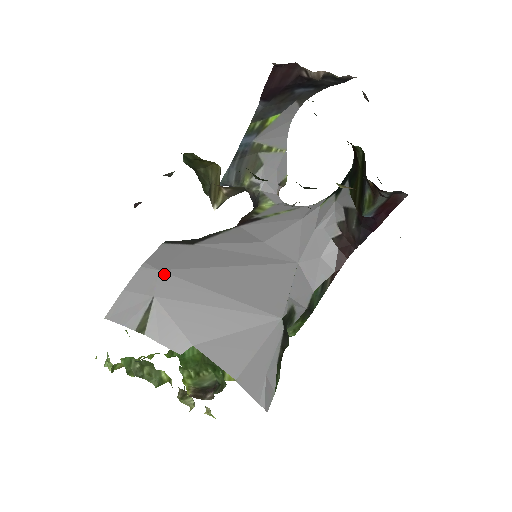
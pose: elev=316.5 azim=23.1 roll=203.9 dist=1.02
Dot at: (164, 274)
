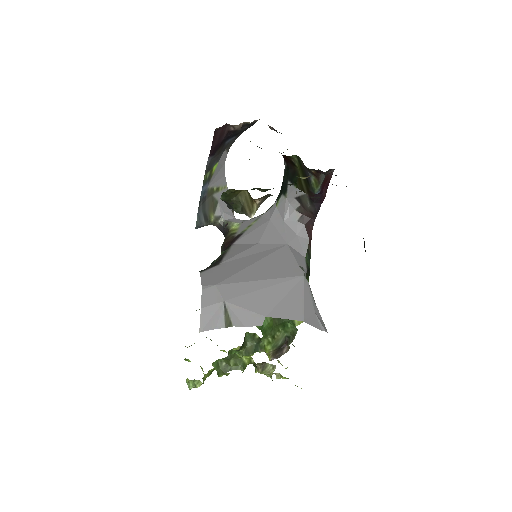
Dot at: (220, 286)
